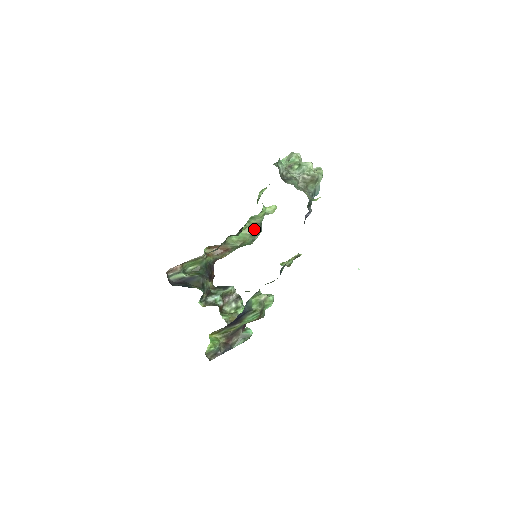
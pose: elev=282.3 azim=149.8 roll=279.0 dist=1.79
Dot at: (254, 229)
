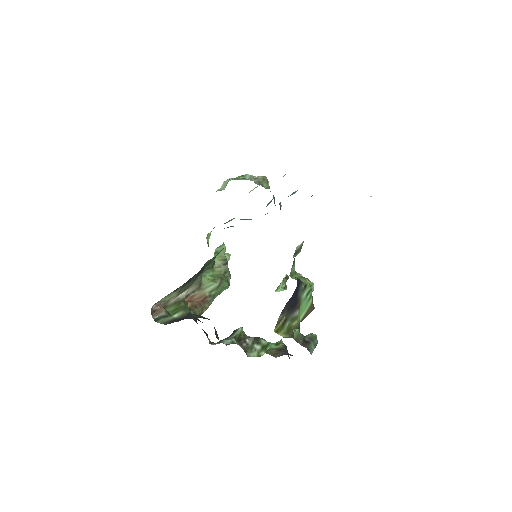
Dot at: (223, 268)
